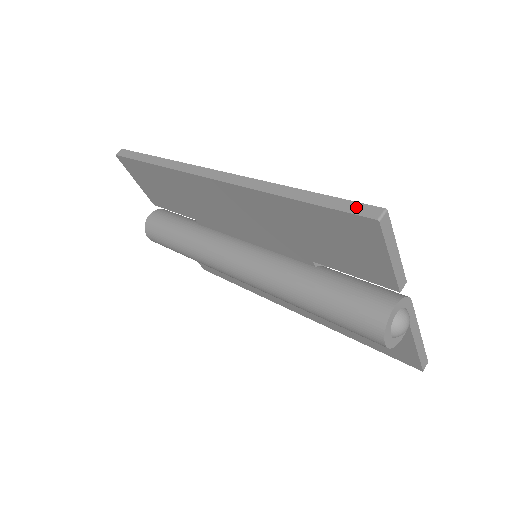
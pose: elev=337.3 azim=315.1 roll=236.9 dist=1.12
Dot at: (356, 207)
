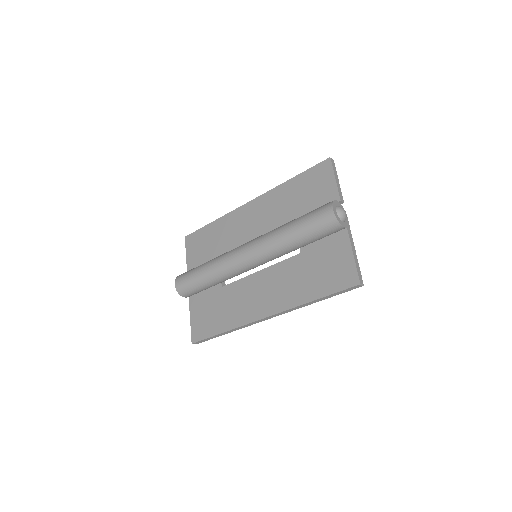
Dot at: occluded
